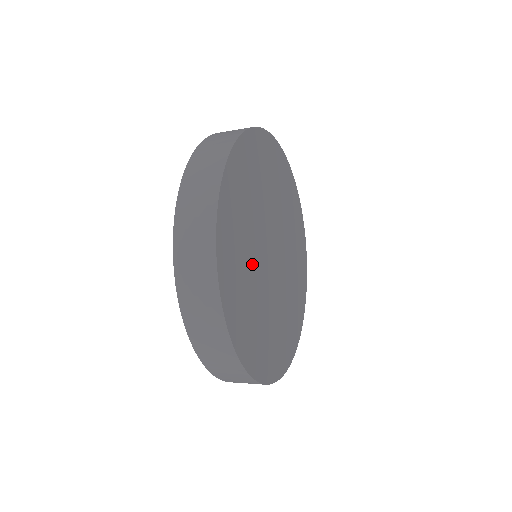
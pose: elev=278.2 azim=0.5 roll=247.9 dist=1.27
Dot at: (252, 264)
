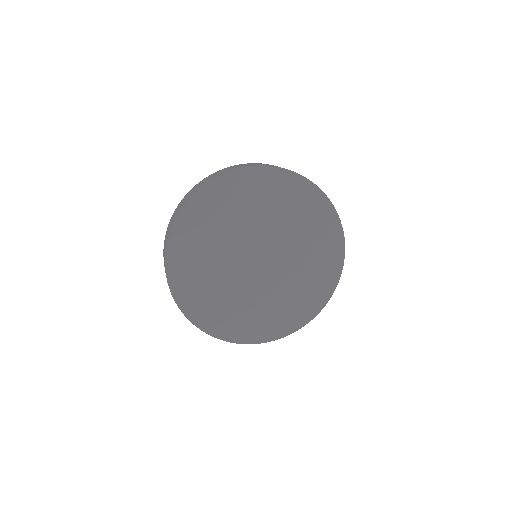
Dot at: (250, 299)
